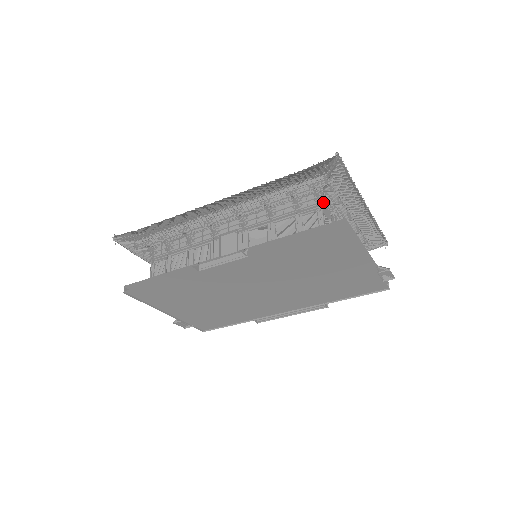
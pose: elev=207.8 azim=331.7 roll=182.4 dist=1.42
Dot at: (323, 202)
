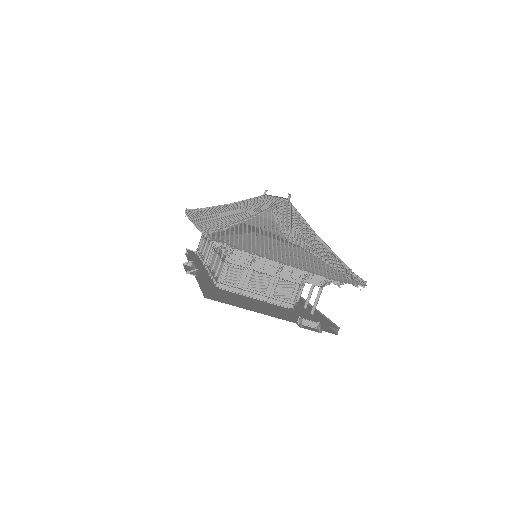
Dot at: (238, 253)
